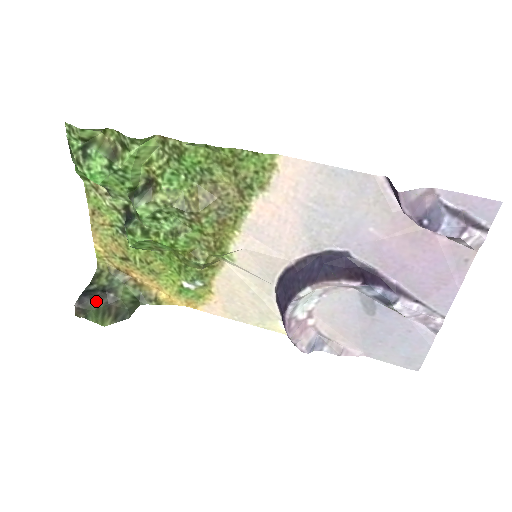
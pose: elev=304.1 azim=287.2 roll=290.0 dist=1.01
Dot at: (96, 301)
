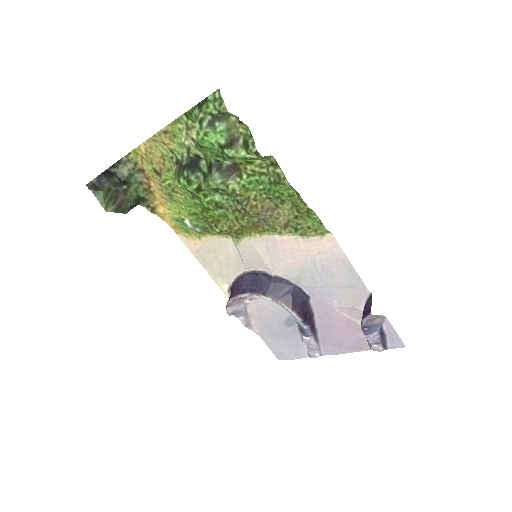
Dot at: (111, 185)
